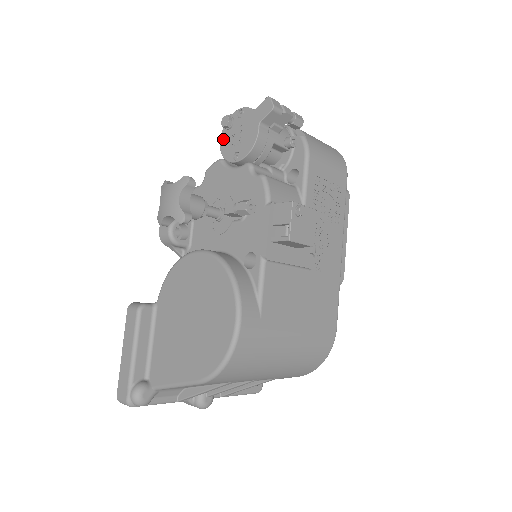
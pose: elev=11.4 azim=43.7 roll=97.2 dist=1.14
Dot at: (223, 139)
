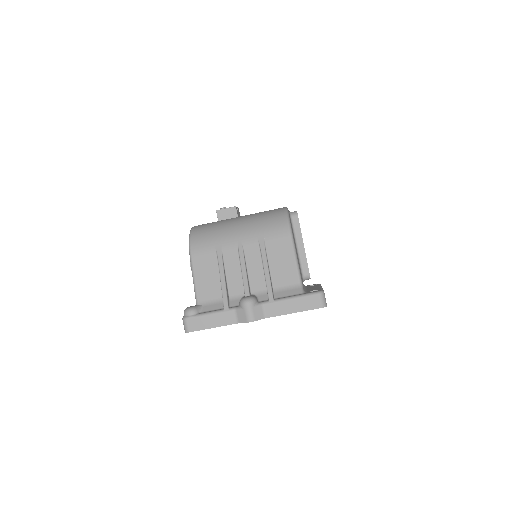
Dot at: occluded
